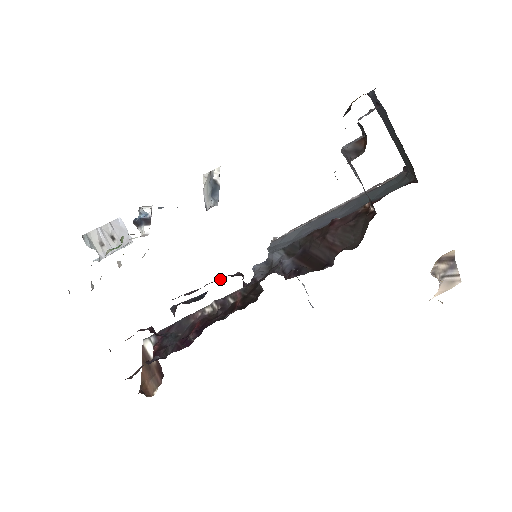
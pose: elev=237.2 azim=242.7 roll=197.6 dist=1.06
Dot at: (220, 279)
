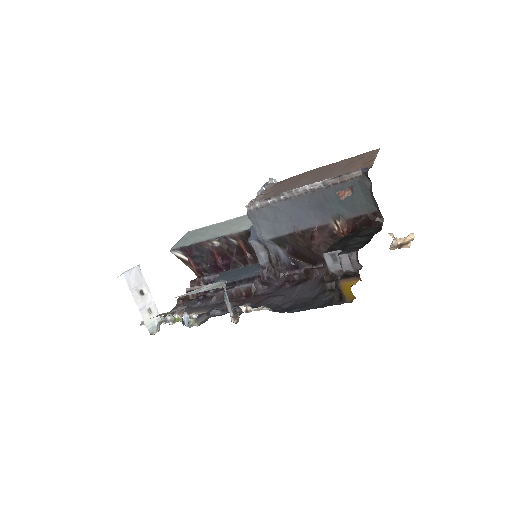
Dot at: (246, 288)
